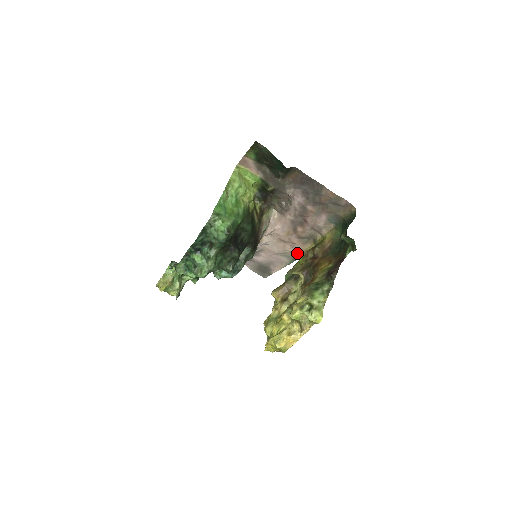
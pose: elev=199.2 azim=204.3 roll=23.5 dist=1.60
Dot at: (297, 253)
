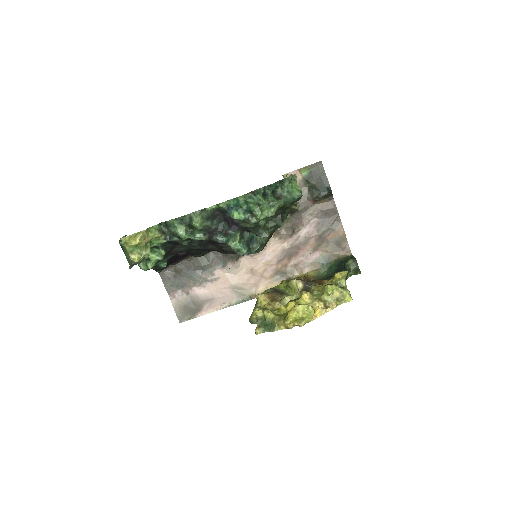
Dot at: (255, 292)
